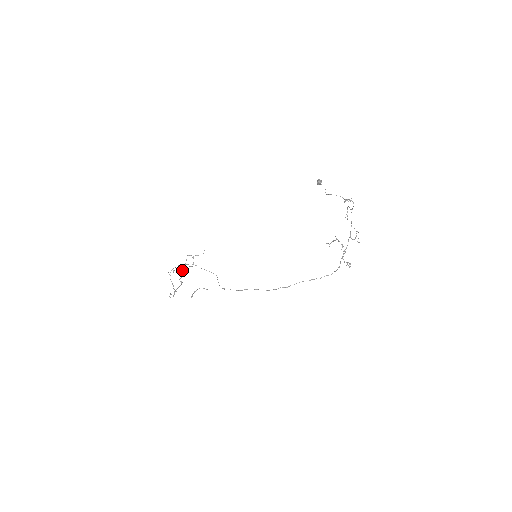
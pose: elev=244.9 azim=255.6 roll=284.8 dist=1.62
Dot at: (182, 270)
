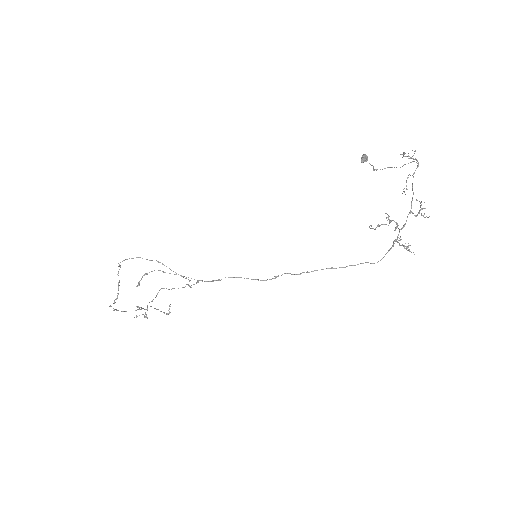
Dot at: (147, 305)
